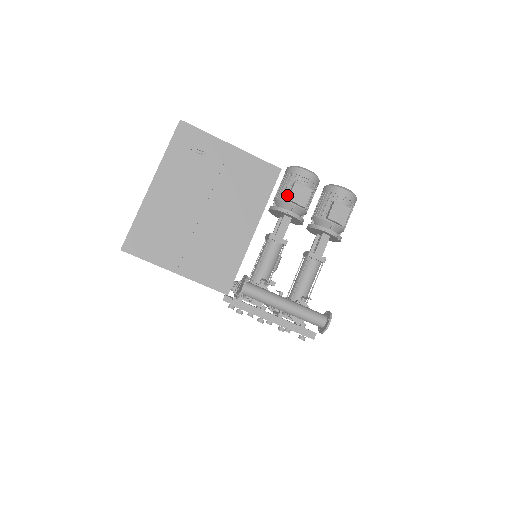
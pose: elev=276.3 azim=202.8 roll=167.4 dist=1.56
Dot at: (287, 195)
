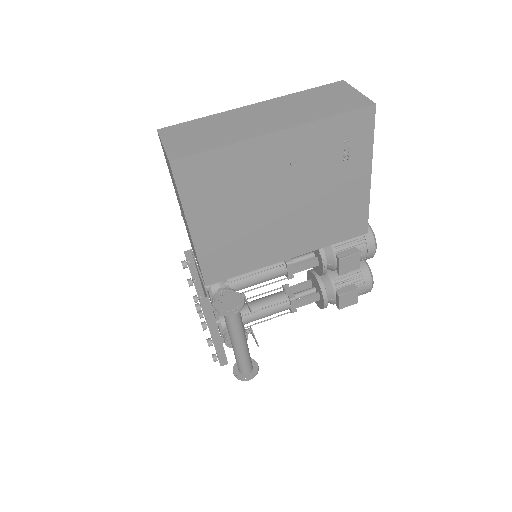
Dot at: (341, 250)
